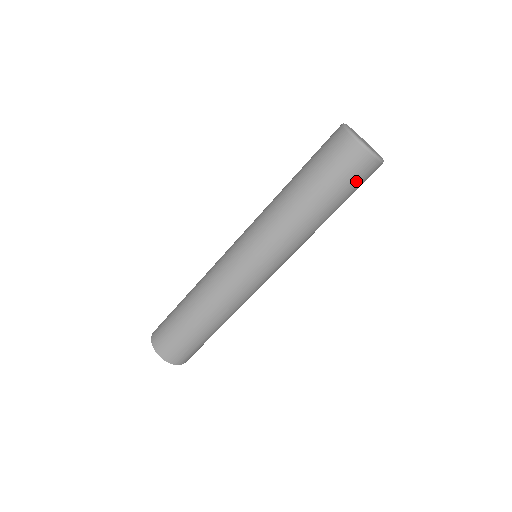
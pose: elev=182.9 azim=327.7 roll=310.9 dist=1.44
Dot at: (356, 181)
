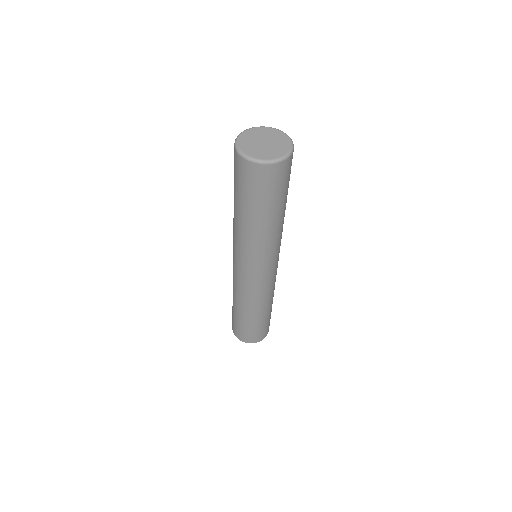
Dot at: (267, 187)
